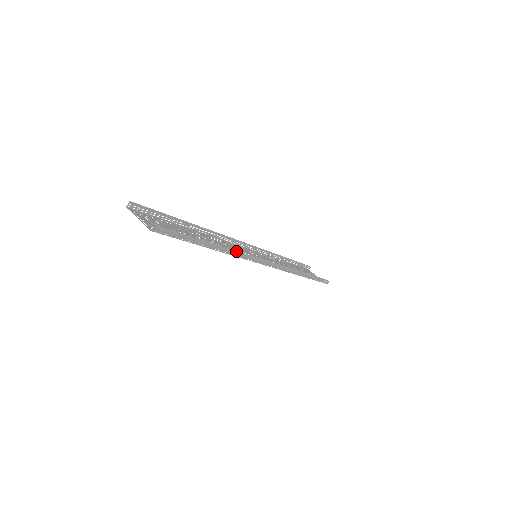
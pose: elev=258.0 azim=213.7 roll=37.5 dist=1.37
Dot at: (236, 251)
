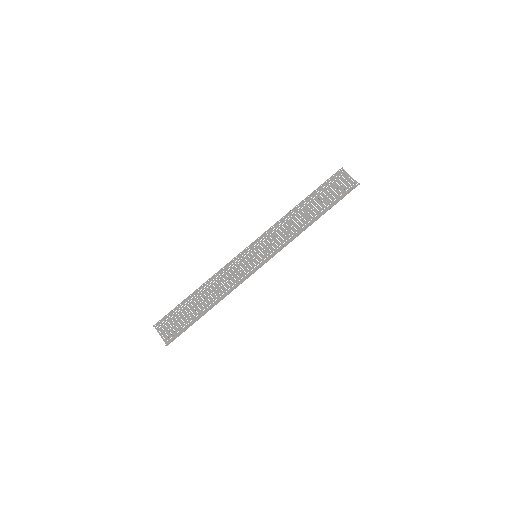
Dot at: (227, 293)
